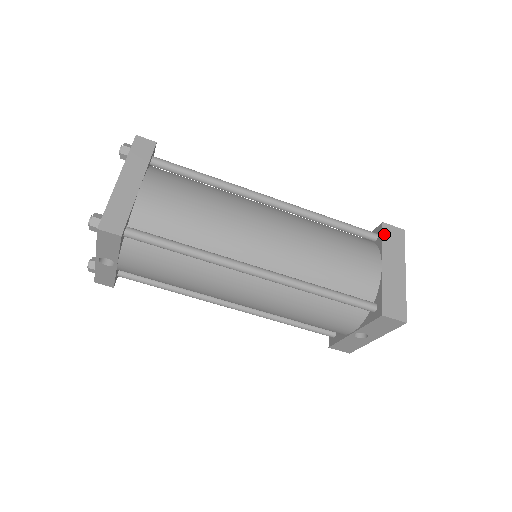
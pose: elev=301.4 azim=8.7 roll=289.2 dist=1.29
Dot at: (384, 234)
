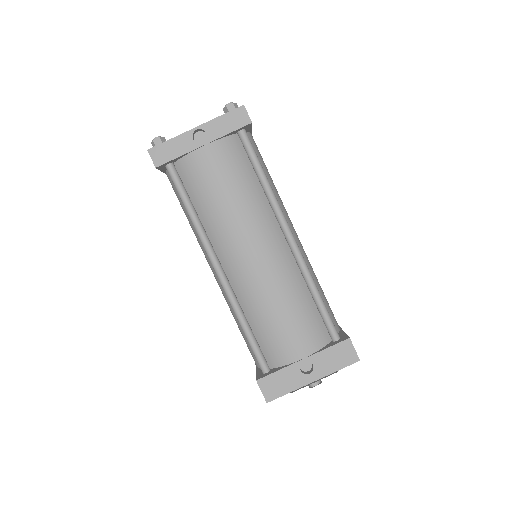
Dot at: occluded
